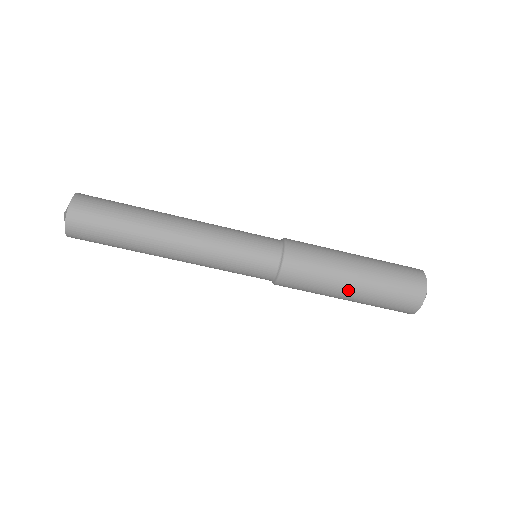
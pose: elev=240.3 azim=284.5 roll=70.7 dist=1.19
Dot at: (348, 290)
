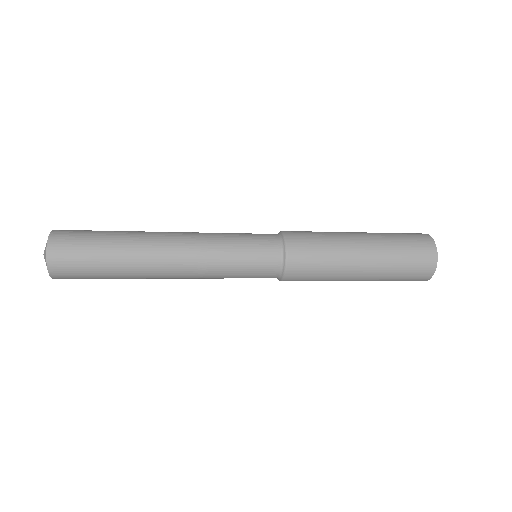
Dot at: (359, 270)
